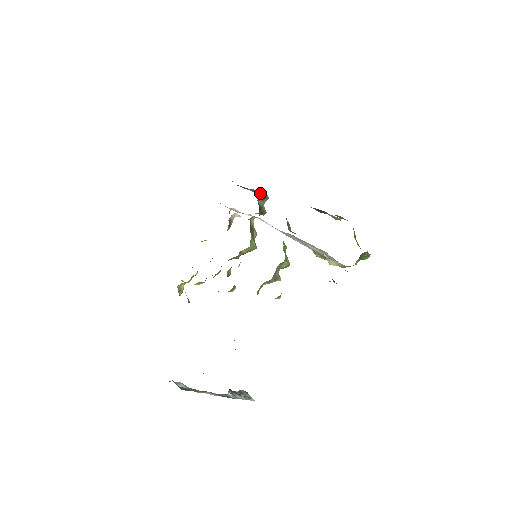
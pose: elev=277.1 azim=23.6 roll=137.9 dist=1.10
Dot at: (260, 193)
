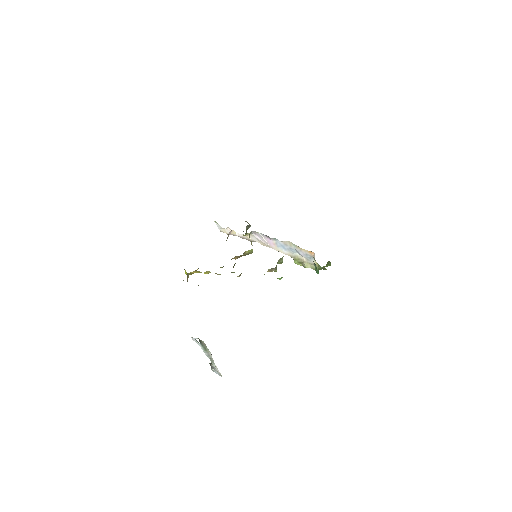
Dot at: (247, 222)
